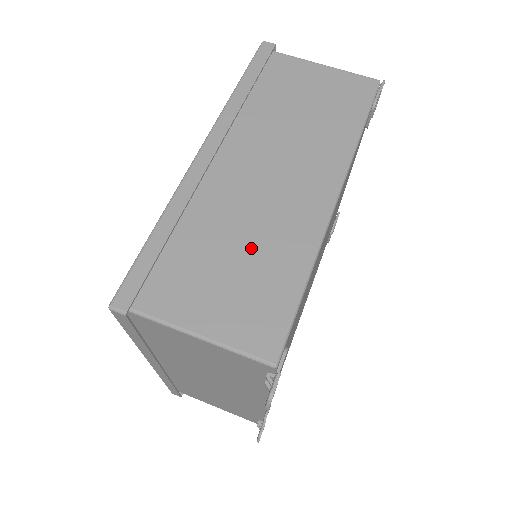
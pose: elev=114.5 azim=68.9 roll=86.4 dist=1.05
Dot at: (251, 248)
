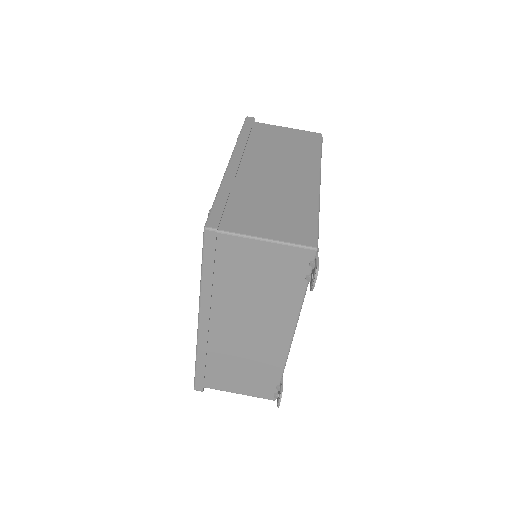
Dot at: (280, 201)
